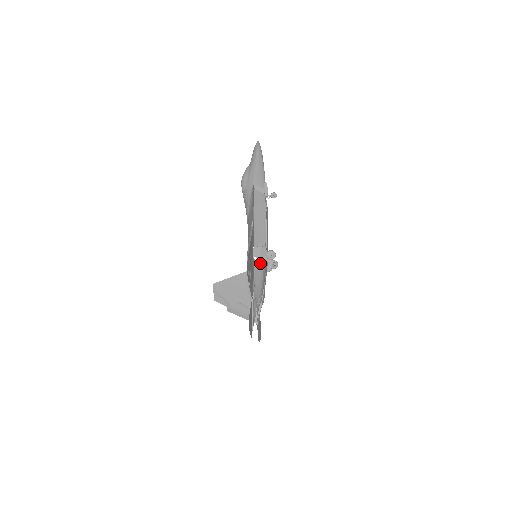
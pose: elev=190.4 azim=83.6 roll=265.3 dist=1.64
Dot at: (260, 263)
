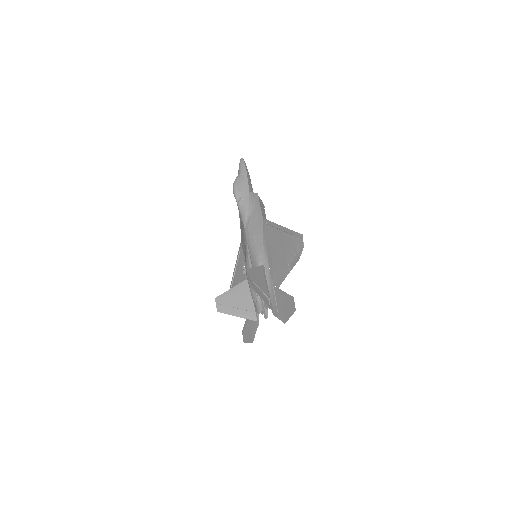
Dot at: occluded
